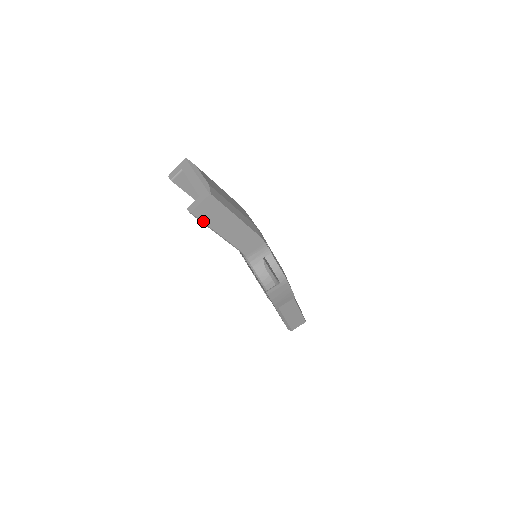
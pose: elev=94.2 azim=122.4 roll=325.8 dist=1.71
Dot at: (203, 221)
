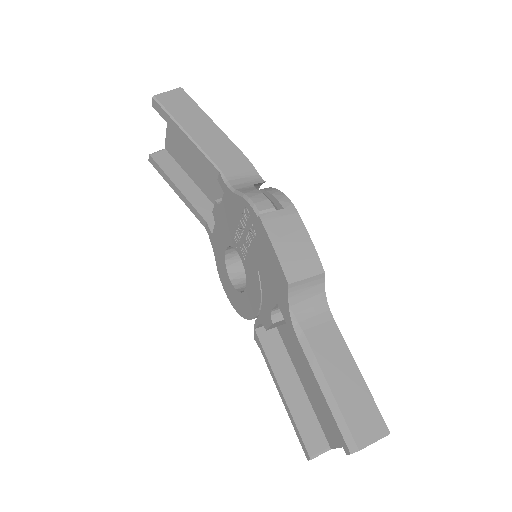
Dot at: (167, 110)
